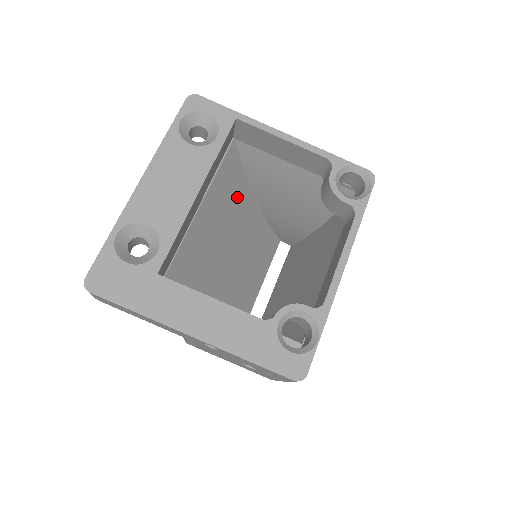
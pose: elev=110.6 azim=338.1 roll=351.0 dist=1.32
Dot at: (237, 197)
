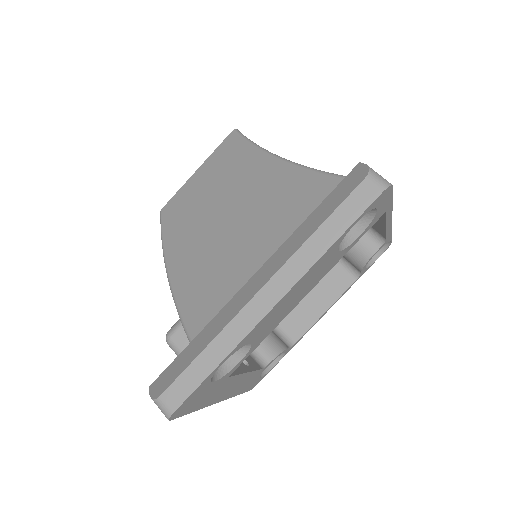
Dot at: occluded
